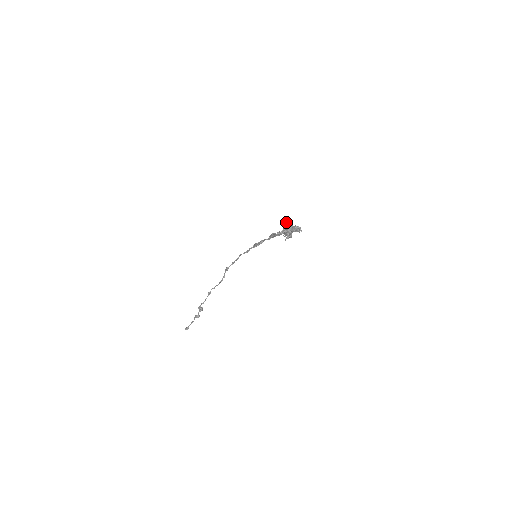
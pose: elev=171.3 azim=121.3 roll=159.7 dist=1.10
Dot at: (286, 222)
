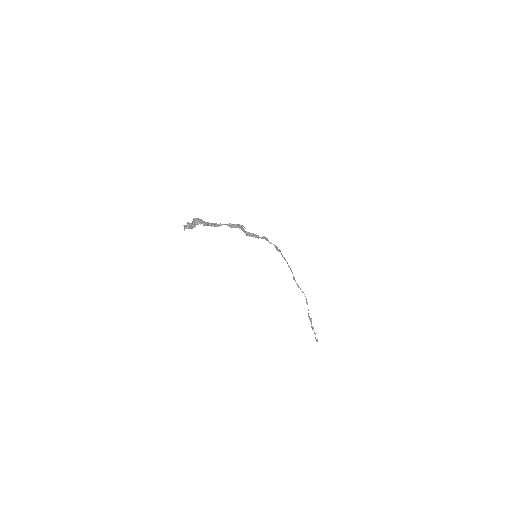
Dot at: (194, 219)
